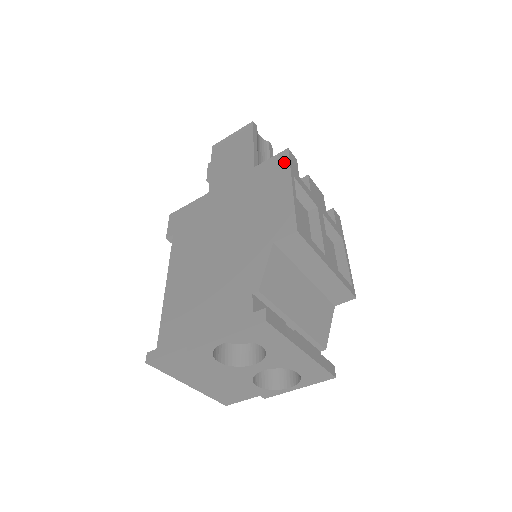
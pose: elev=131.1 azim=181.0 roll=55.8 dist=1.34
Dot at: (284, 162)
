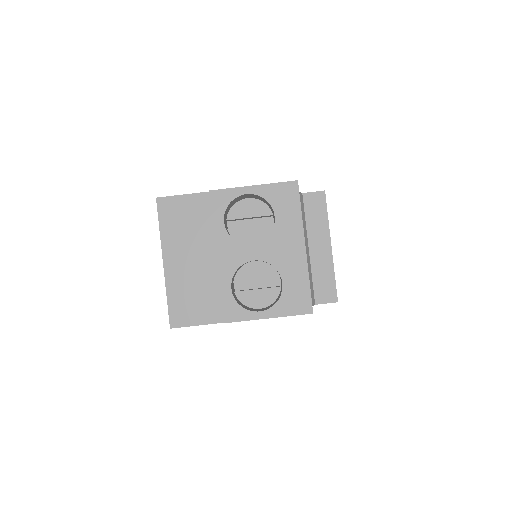
Dot at: occluded
